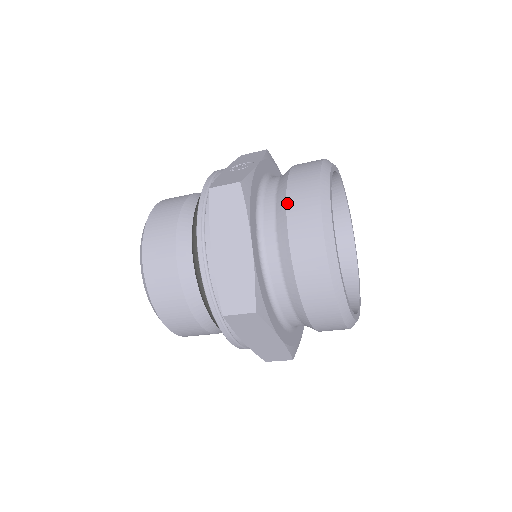
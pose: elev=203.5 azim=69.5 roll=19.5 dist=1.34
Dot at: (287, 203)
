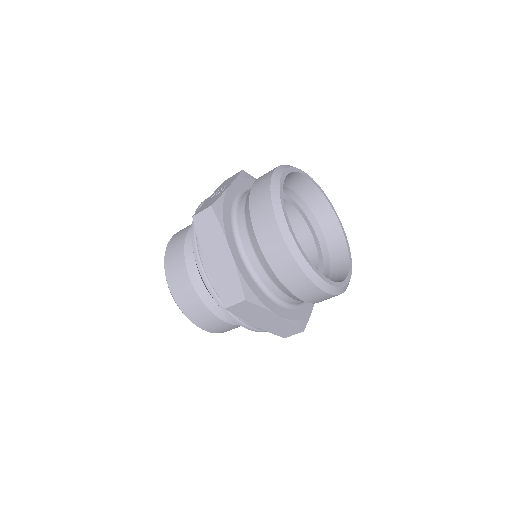
Dot at: (250, 211)
